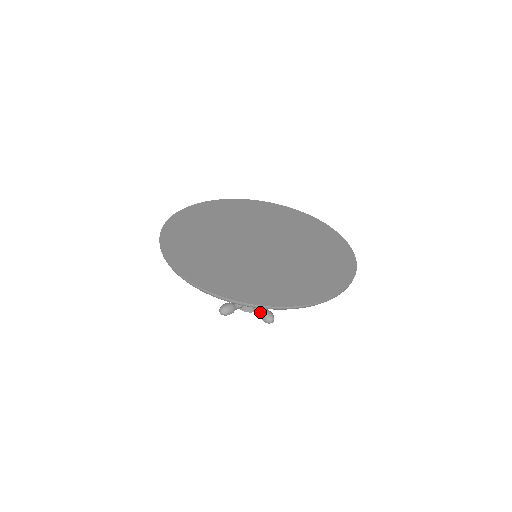
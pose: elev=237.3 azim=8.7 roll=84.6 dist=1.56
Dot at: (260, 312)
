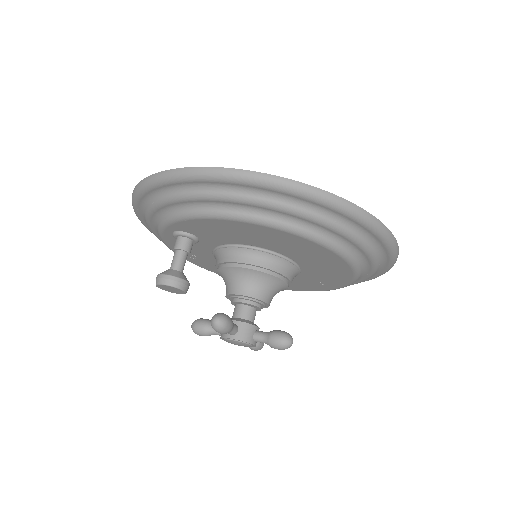
Dot at: (269, 332)
